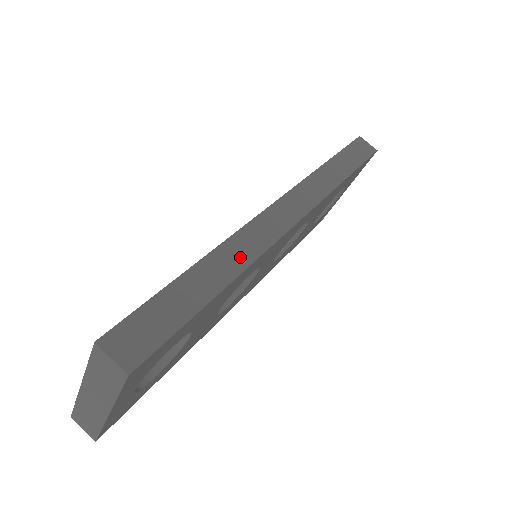
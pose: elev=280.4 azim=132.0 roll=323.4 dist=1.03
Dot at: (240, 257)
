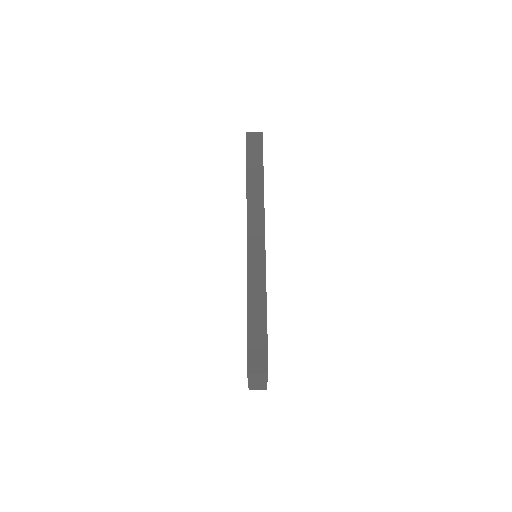
Dot at: (259, 284)
